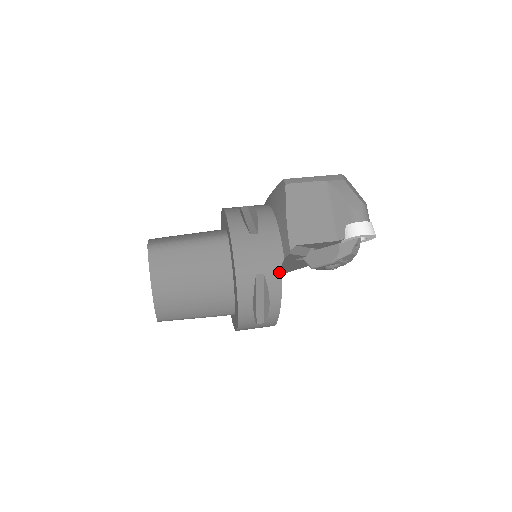
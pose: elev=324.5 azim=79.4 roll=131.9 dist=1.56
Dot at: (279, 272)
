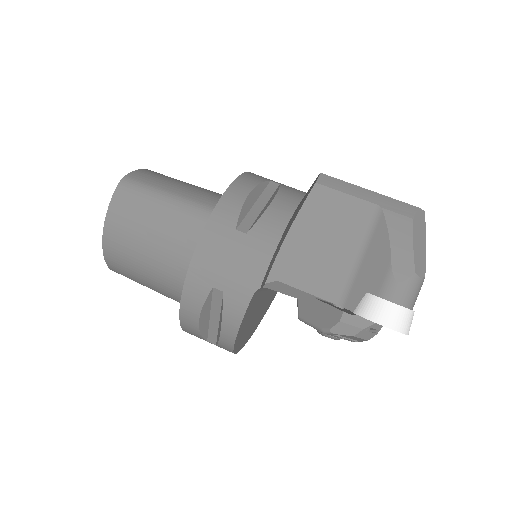
Dot at: (245, 301)
